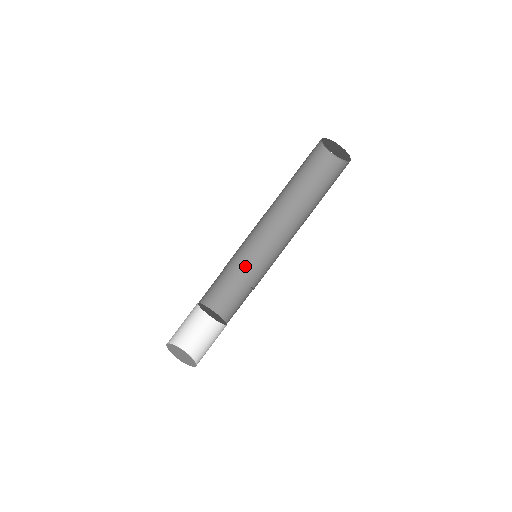
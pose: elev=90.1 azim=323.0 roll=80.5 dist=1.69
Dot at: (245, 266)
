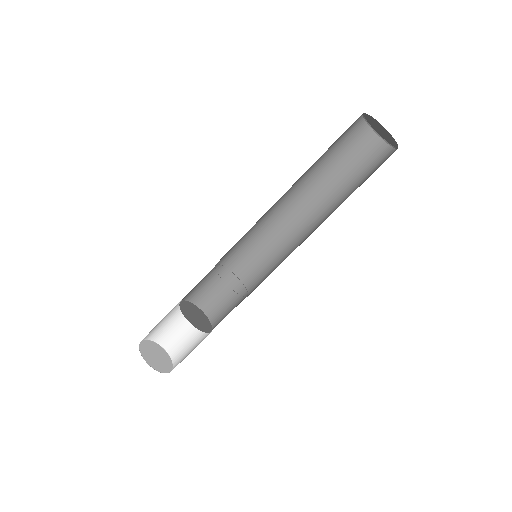
Dot at: (248, 266)
